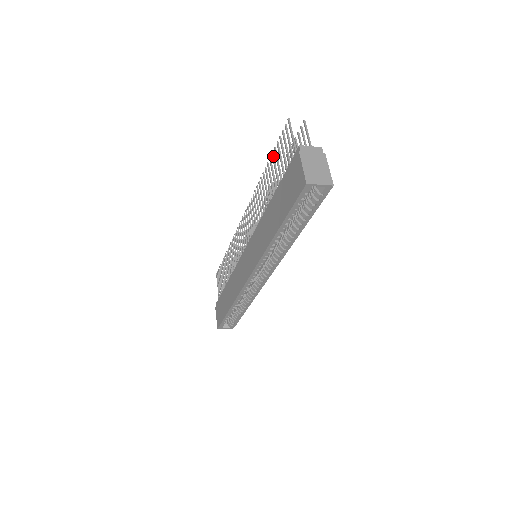
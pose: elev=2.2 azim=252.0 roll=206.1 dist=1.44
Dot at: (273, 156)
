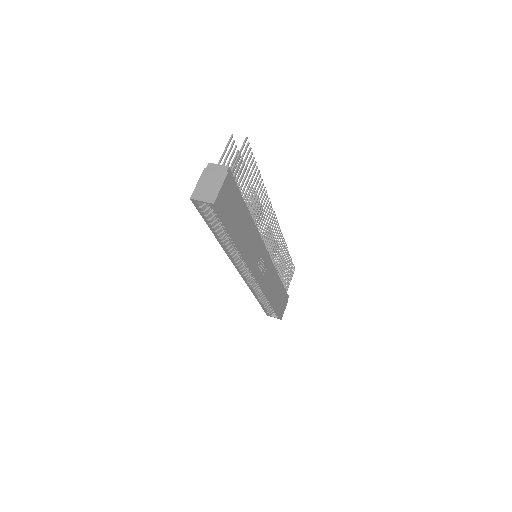
Dot at: occluded
